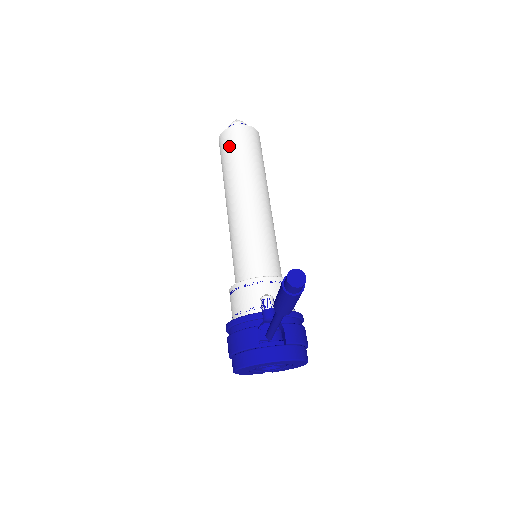
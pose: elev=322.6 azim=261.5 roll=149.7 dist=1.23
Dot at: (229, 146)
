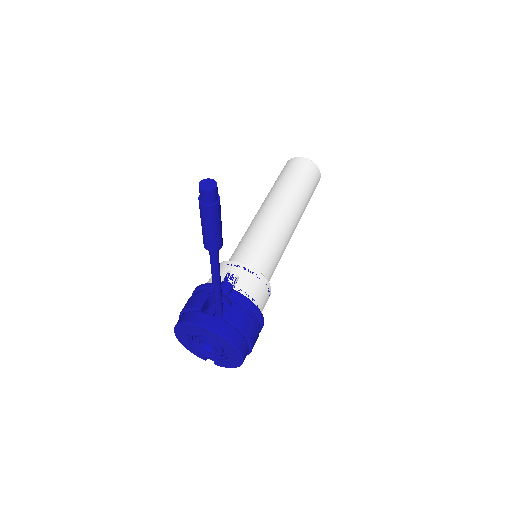
Dot at: (286, 169)
